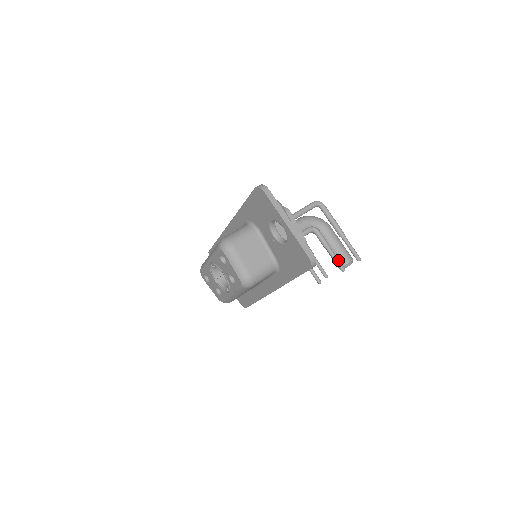
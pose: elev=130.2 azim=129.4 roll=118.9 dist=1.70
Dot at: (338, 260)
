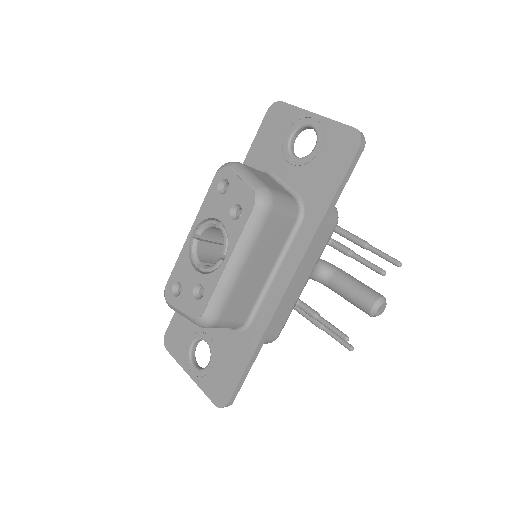
Dot at: (372, 263)
